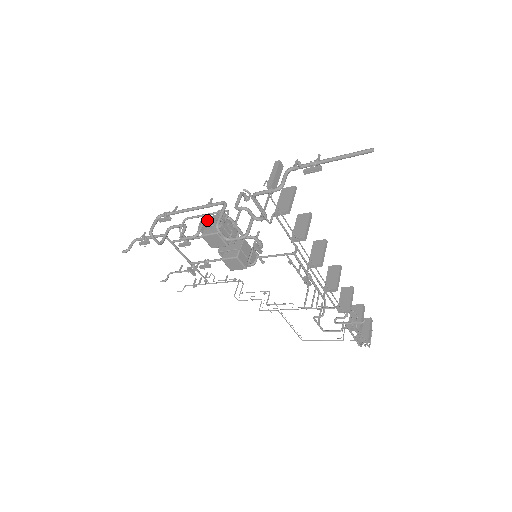
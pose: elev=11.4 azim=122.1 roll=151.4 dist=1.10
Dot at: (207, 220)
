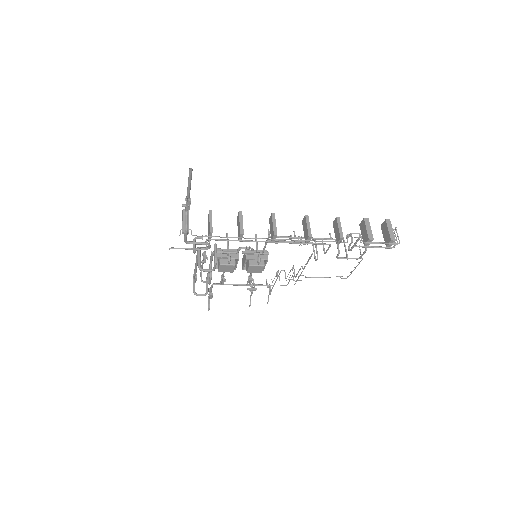
Dot at: (210, 262)
